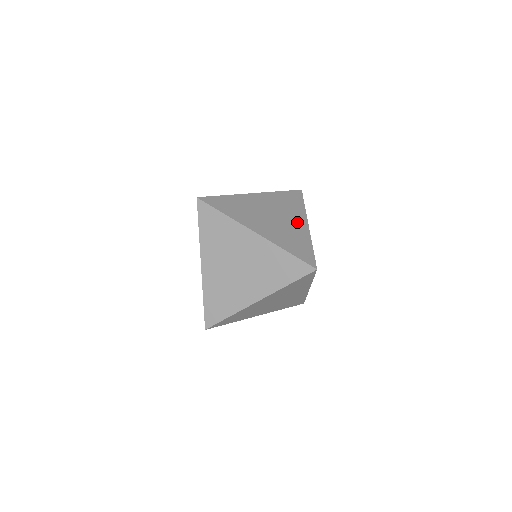
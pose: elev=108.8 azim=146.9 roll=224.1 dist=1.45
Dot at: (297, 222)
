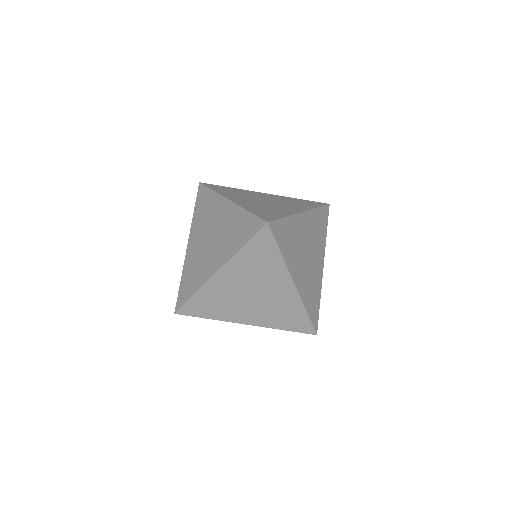
Dot at: (319, 263)
